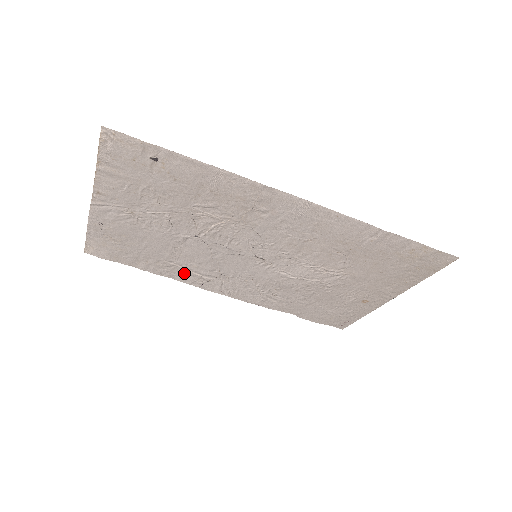
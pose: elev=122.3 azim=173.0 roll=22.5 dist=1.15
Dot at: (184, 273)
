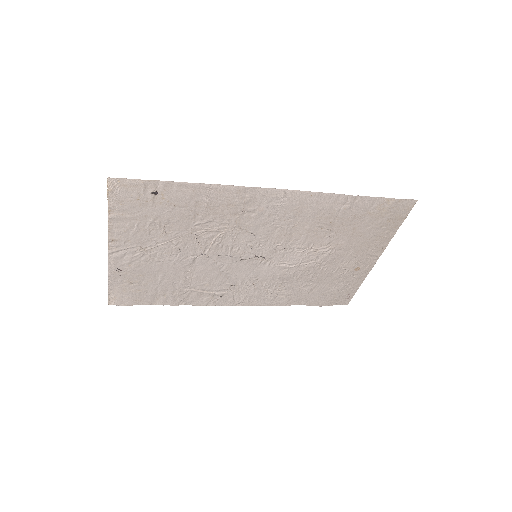
Dot at: (199, 295)
